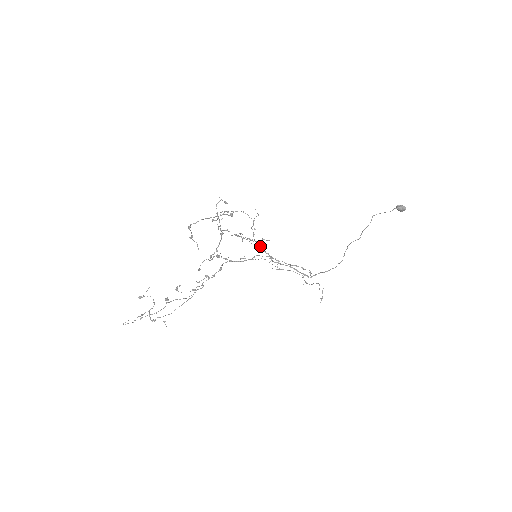
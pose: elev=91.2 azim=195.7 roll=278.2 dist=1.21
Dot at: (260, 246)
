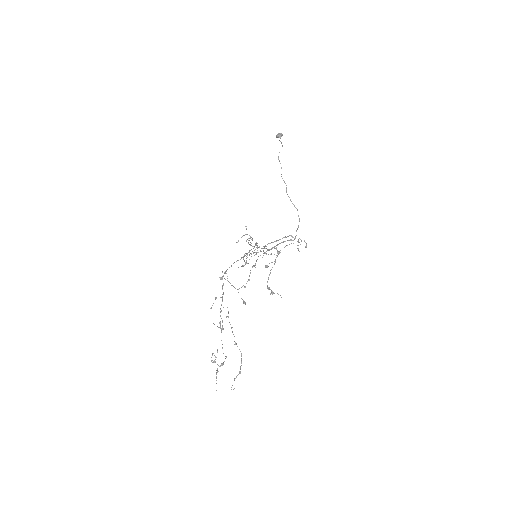
Dot at: (258, 247)
